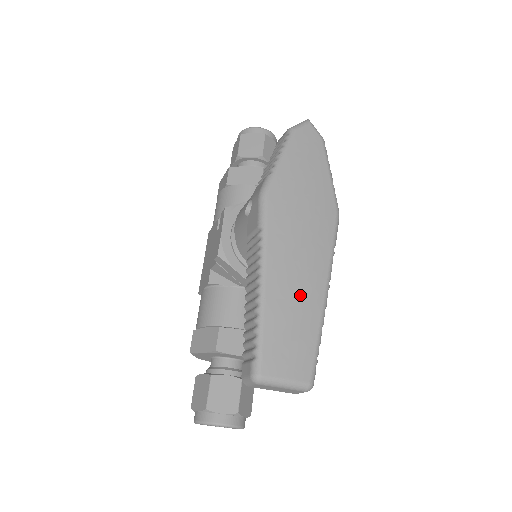
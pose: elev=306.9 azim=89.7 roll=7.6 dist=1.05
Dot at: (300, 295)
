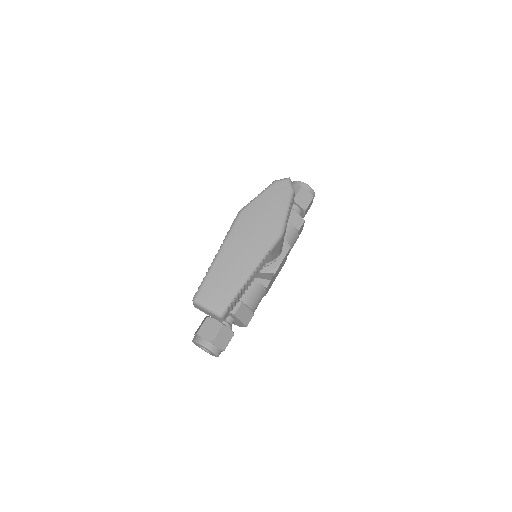
Dot at: (234, 268)
